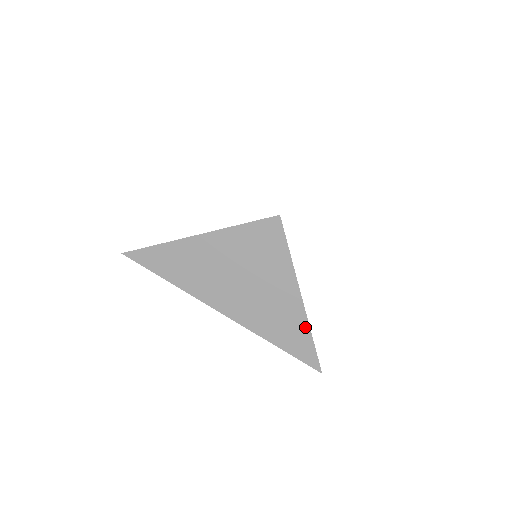
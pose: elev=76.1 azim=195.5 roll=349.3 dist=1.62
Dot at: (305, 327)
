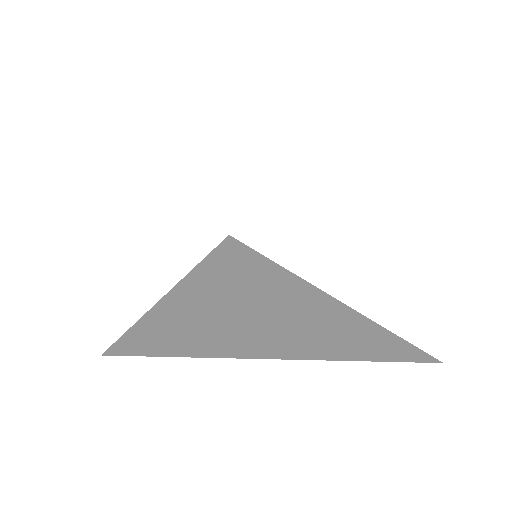
Dot at: (380, 332)
